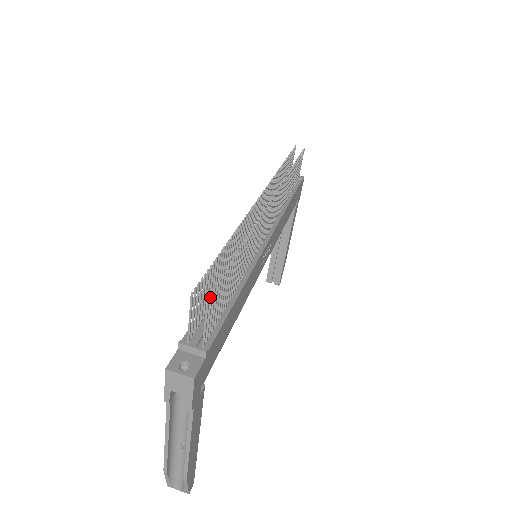
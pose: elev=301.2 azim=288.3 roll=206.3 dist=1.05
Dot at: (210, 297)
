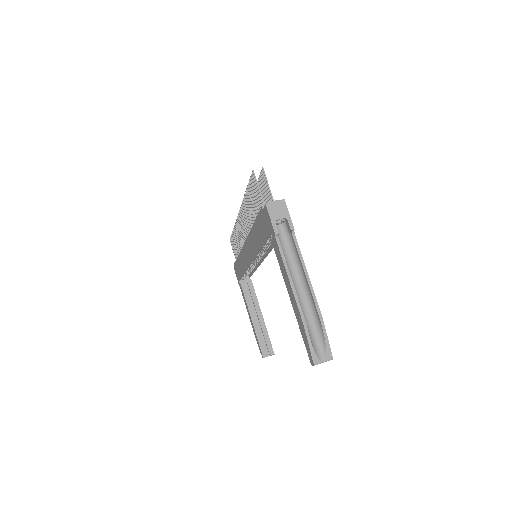
Dot at: (262, 173)
